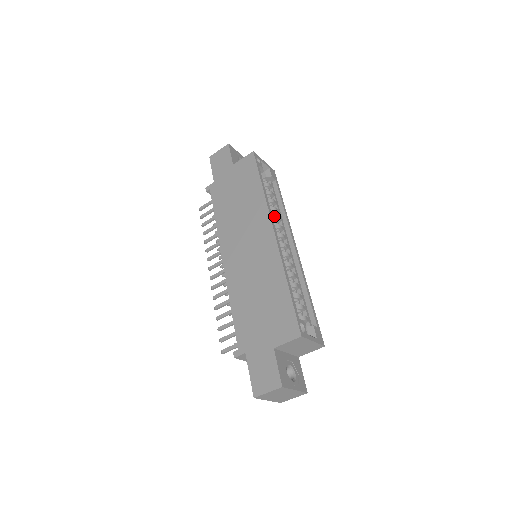
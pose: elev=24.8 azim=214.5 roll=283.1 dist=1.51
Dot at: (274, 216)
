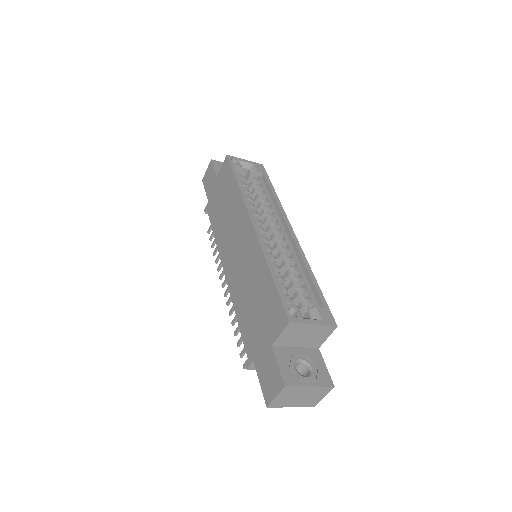
Dot at: (263, 208)
